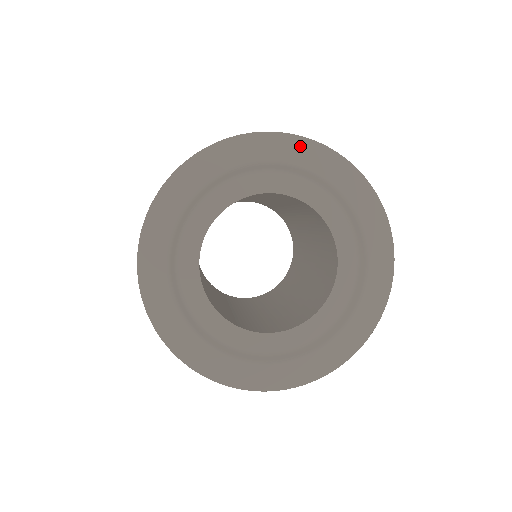
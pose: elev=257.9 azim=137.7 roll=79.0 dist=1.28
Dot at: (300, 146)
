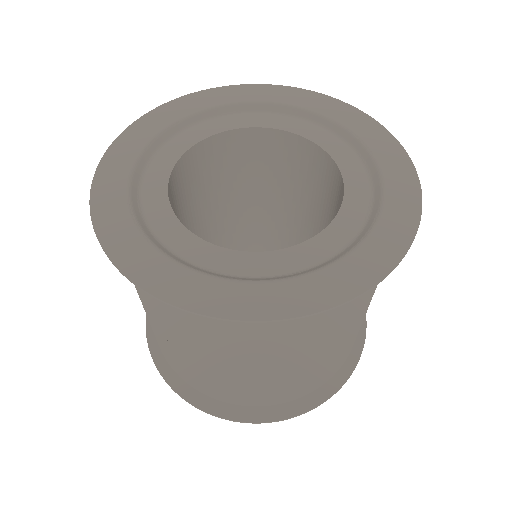
Dot at: (187, 101)
